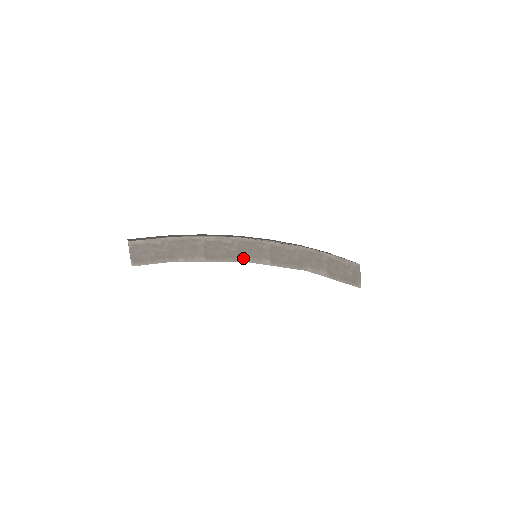
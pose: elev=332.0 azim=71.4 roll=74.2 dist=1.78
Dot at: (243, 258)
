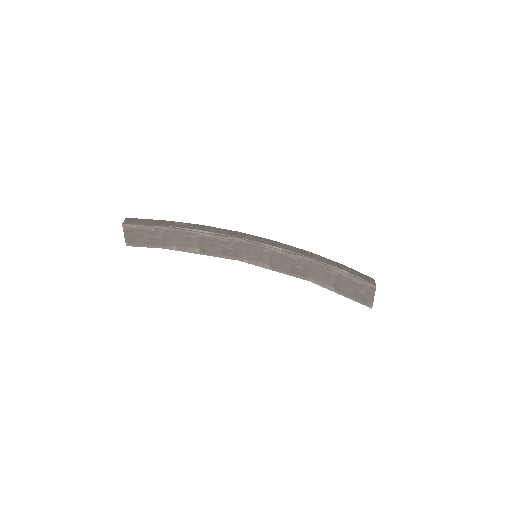
Dot at: (239, 258)
